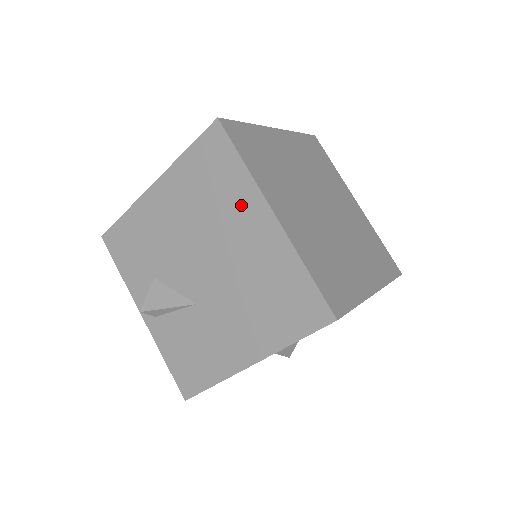
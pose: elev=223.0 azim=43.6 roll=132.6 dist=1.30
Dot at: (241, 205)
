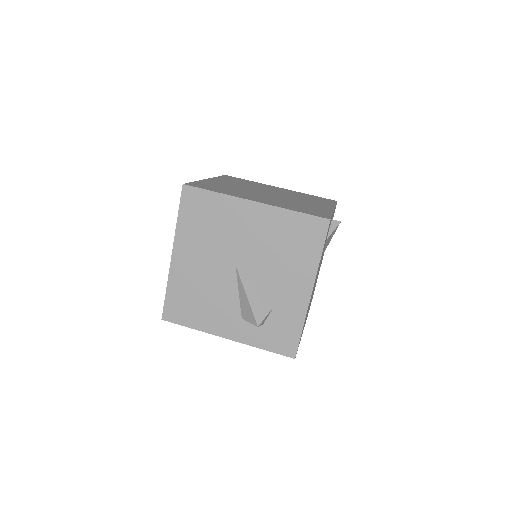
Dot at: occluded
